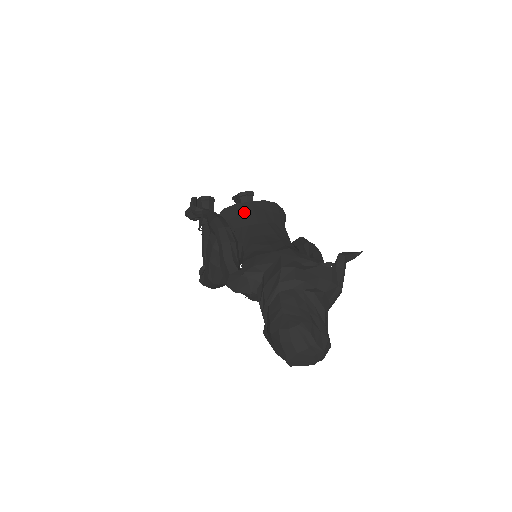
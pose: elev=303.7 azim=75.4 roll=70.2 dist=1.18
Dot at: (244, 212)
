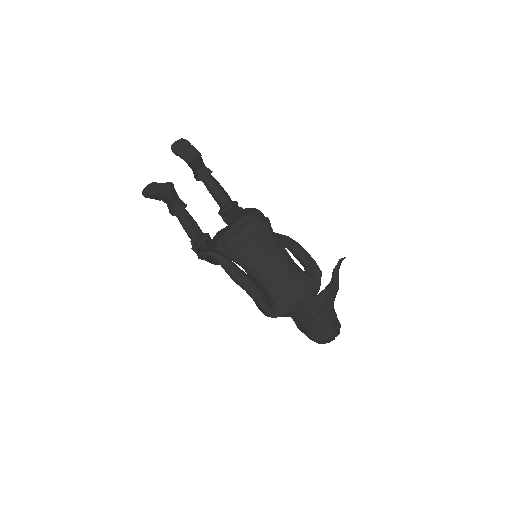
Dot at: (246, 247)
